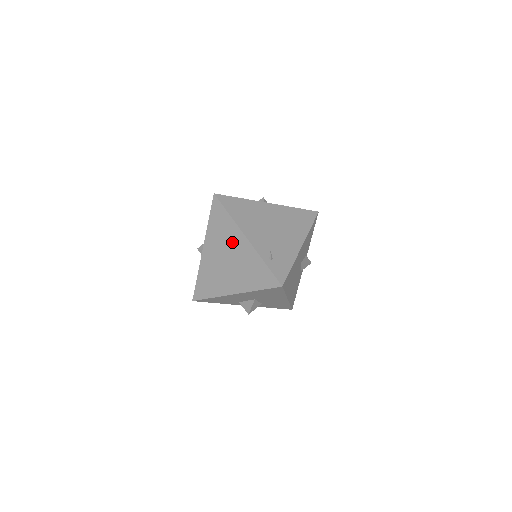
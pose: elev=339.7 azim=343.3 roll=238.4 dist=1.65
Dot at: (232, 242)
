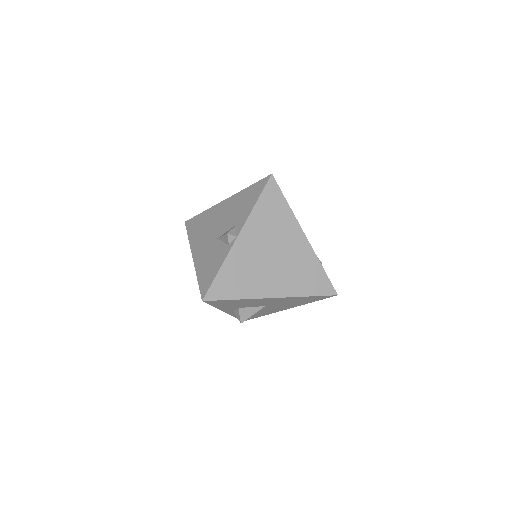
Dot at: (285, 236)
